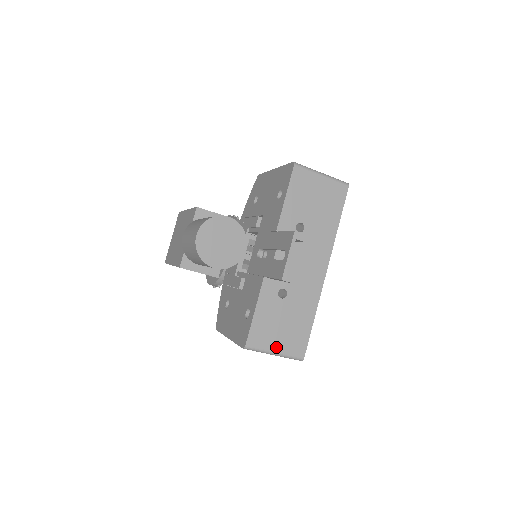
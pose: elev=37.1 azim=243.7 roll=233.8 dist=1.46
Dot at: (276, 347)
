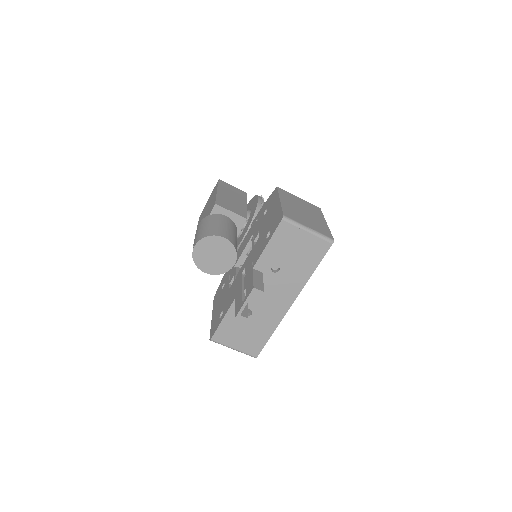
Dot at: (235, 346)
